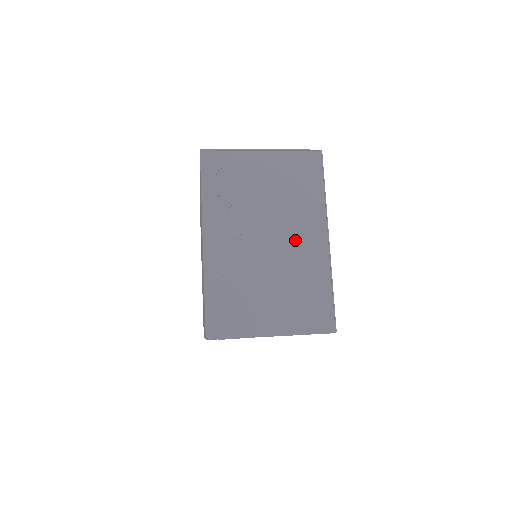
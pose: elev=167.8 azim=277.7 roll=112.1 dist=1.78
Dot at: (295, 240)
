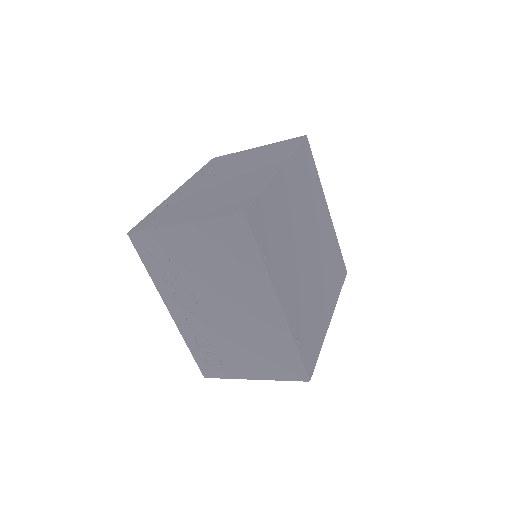
Dot at: (249, 175)
